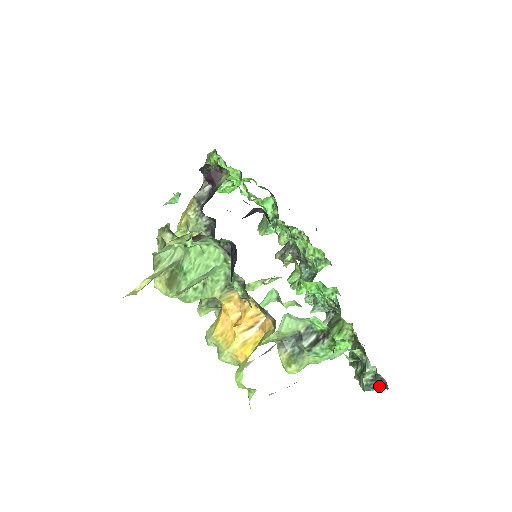
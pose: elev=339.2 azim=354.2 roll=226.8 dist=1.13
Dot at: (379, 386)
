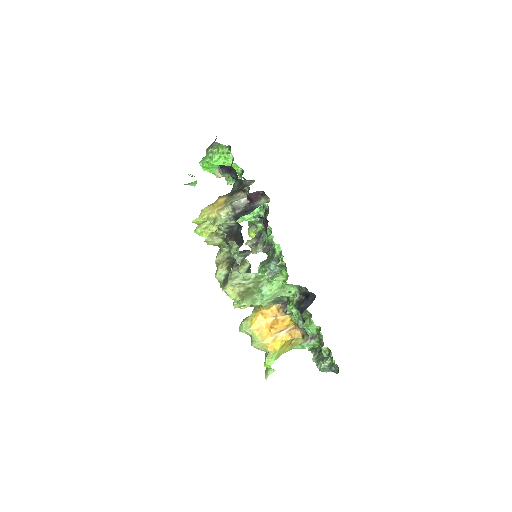
Dot at: (332, 371)
